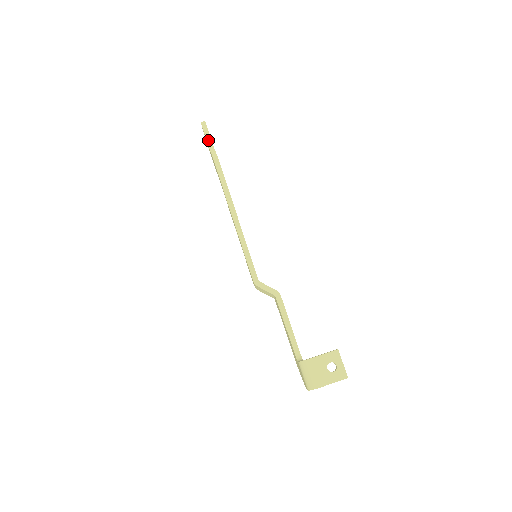
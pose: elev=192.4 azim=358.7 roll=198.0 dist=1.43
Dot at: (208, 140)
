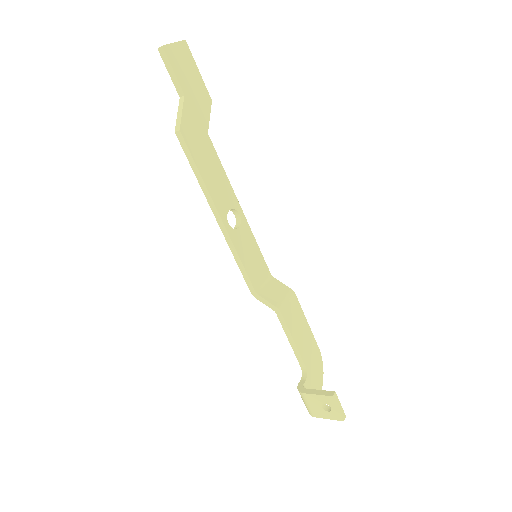
Dot at: (174, 81)
